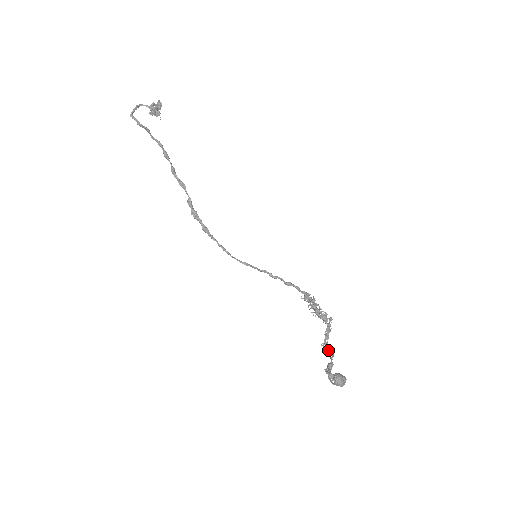
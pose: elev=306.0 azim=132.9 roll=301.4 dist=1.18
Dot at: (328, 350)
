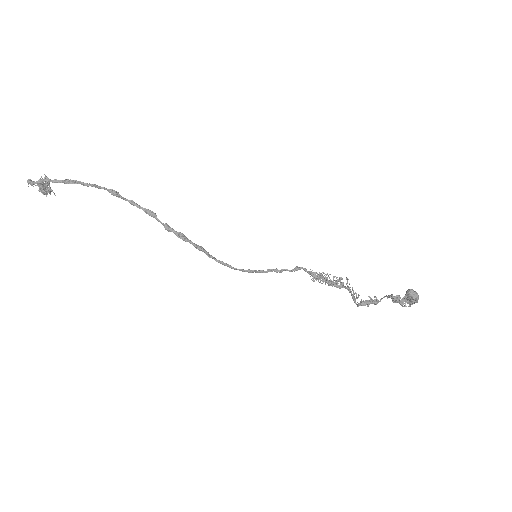
Dot at: (371, 300)
